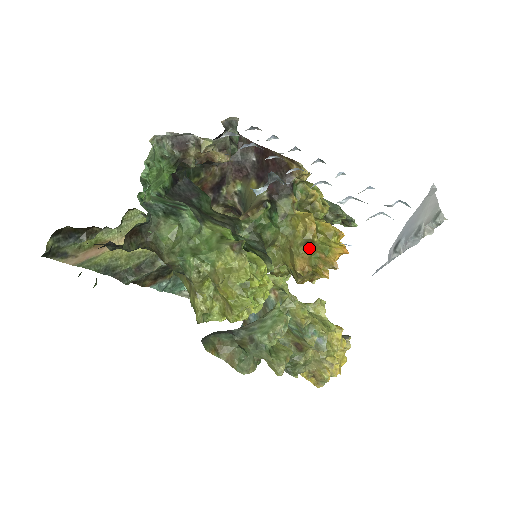
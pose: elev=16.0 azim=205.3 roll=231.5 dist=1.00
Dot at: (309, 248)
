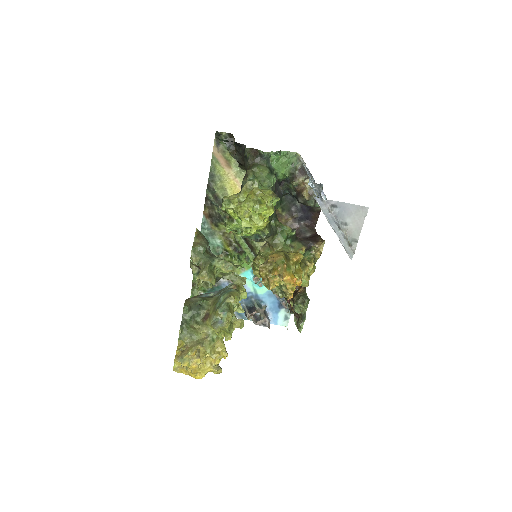
Dot at: (285, 257)
